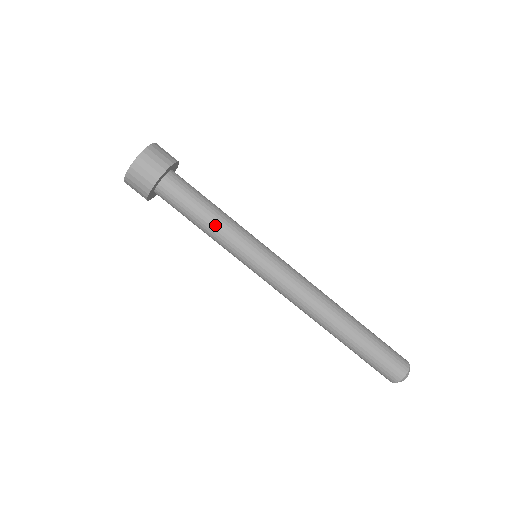
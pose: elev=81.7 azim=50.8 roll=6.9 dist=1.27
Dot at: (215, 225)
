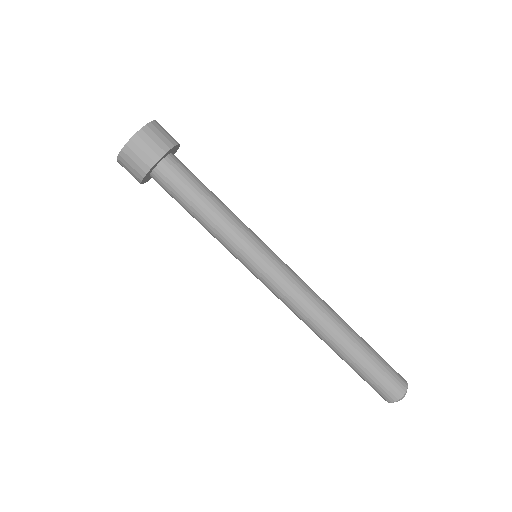
Dot at: (218, 216)
